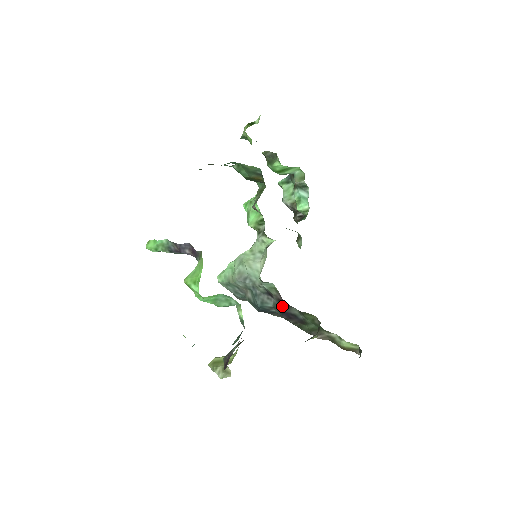
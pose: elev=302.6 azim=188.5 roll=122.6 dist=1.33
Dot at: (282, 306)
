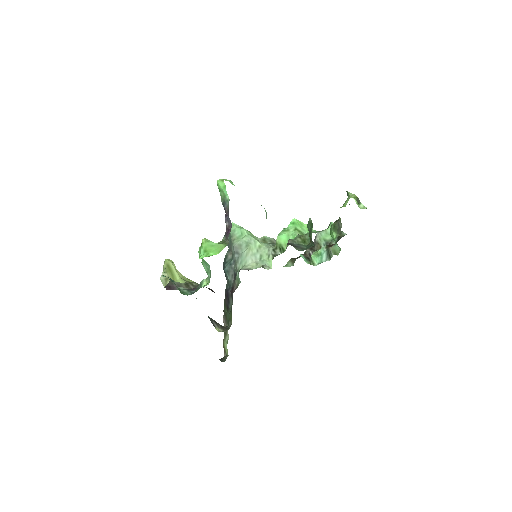
Dot at: (231, 291)
